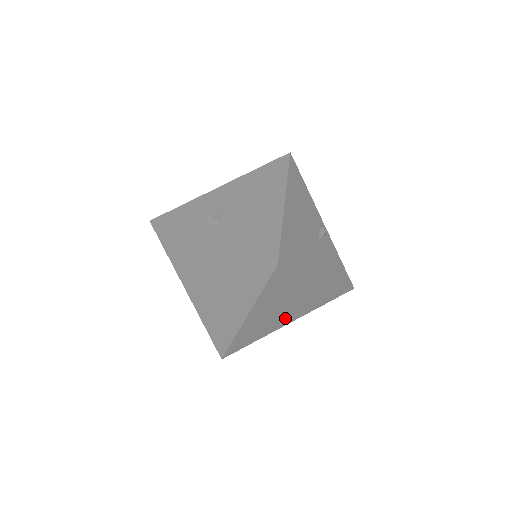
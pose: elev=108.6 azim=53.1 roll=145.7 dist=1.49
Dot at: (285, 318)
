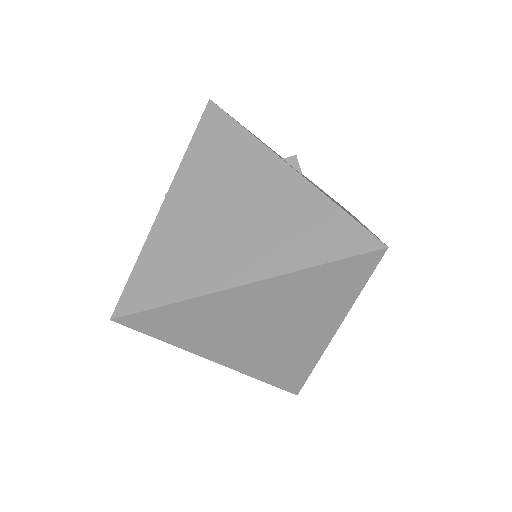
Dot at: (232, 348)
